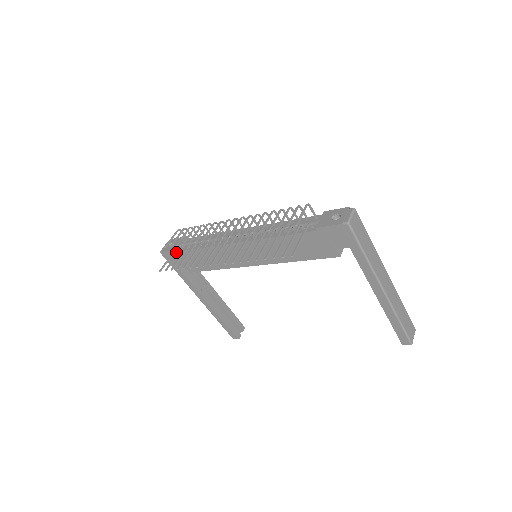
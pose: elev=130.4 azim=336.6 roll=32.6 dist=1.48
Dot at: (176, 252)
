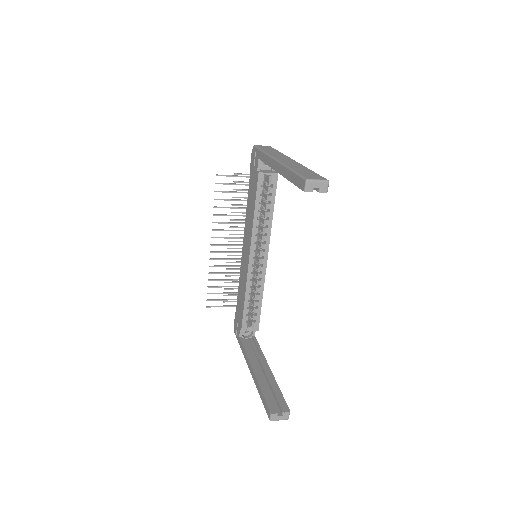
Dot at: (236, 315)
